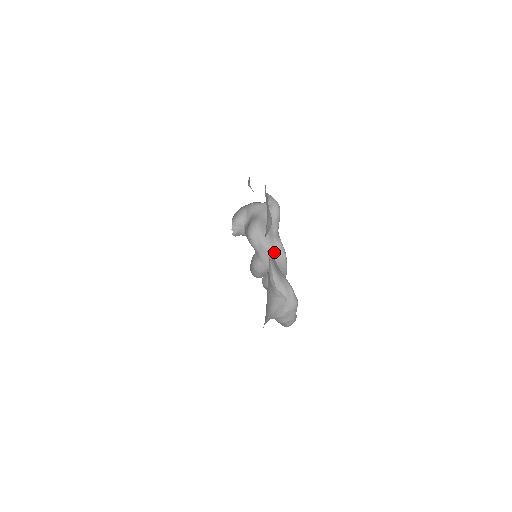
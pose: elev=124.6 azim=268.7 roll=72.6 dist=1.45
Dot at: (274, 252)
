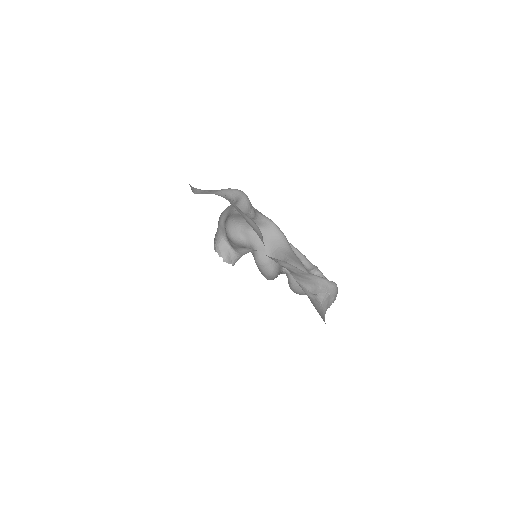
Dot at: (261, 229)
